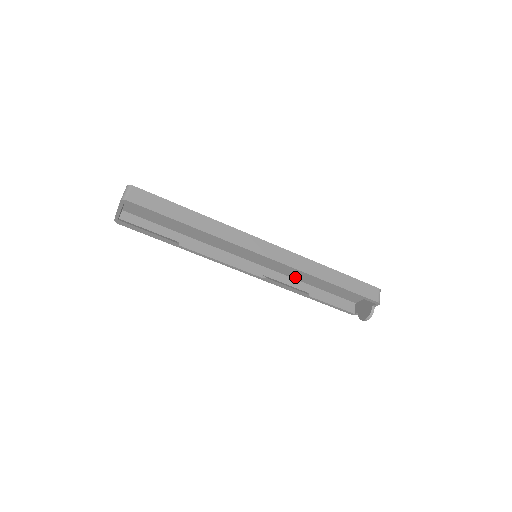
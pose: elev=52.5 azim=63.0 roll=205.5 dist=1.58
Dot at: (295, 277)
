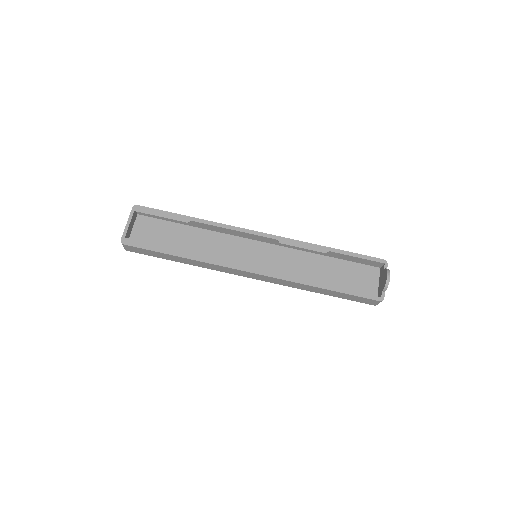
Dot at: occluded
